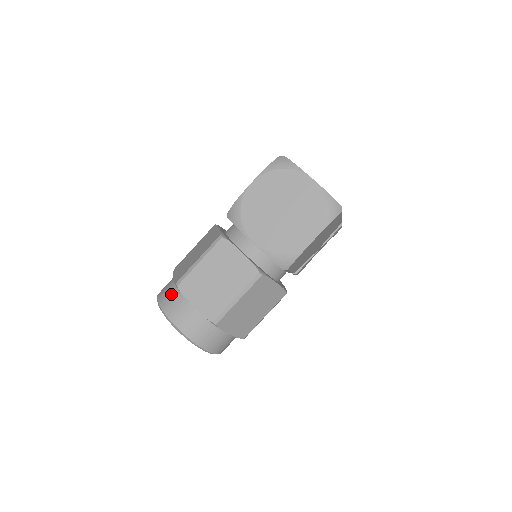
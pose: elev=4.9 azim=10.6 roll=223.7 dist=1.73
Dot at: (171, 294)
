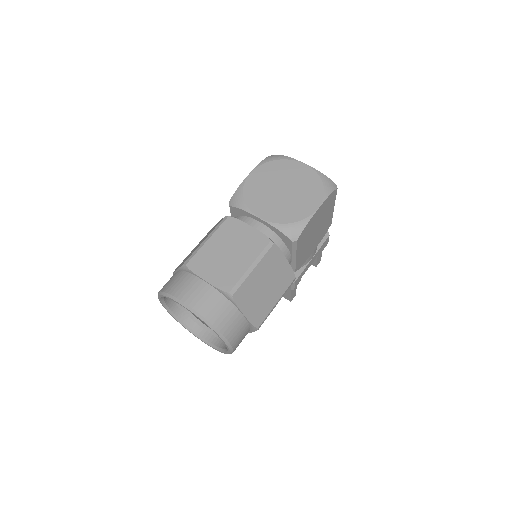
Dot at: (177, 278)
